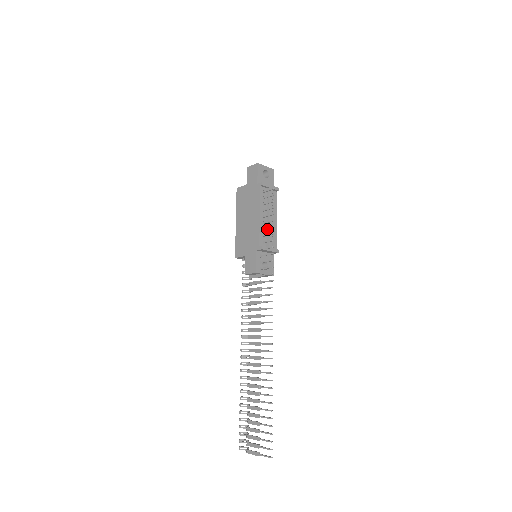
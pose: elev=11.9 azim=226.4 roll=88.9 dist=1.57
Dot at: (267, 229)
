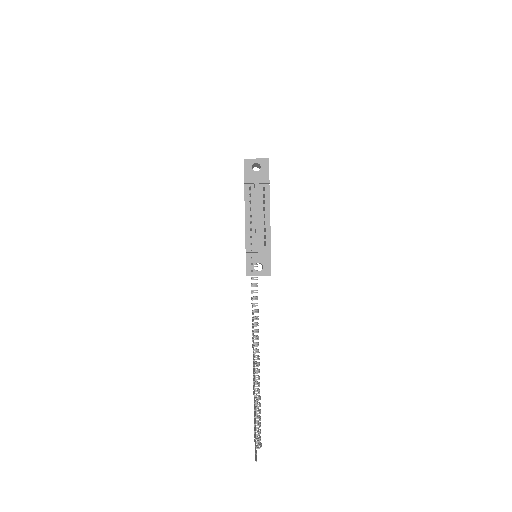
Dot at: (255, 229)
